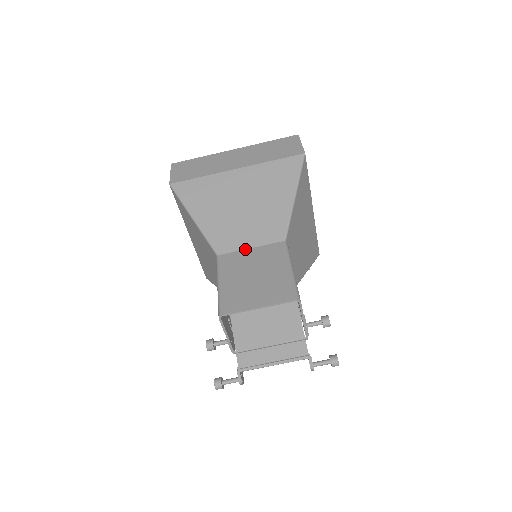
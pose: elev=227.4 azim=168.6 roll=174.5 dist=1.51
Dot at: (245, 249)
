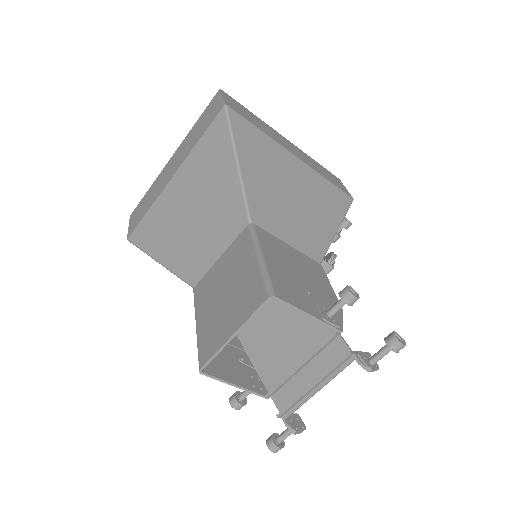
Dot at: (214, 263)
